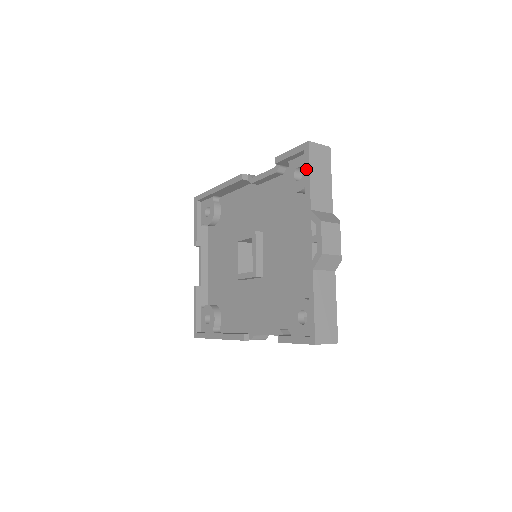
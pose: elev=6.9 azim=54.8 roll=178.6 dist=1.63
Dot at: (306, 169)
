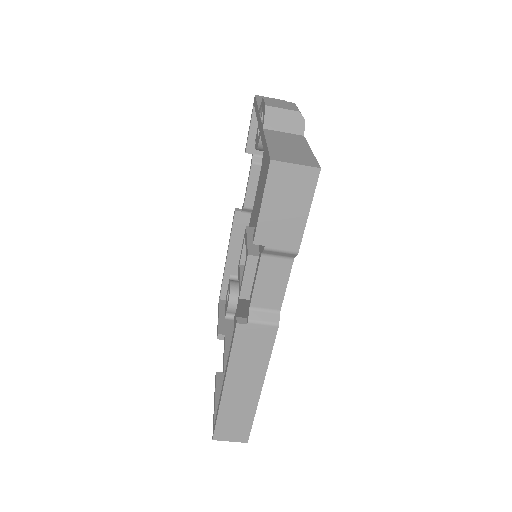
Dot at: (255, 106)
